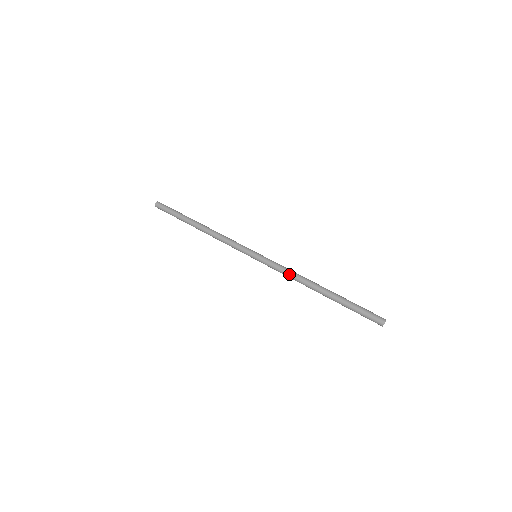
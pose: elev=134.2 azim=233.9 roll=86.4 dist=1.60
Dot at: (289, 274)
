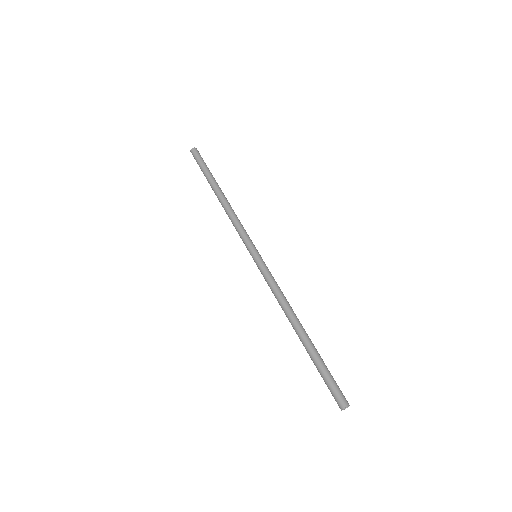
Dot at: (276, 295)
